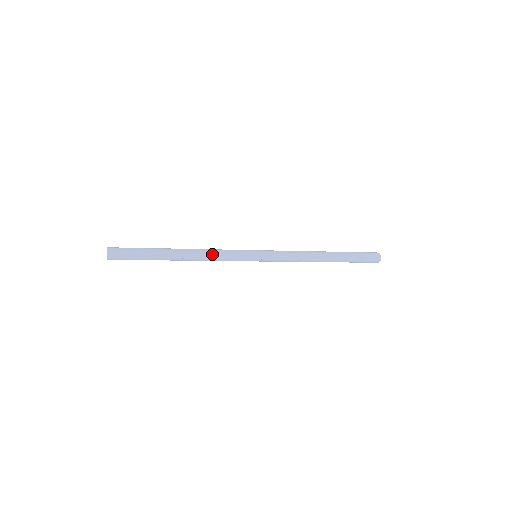
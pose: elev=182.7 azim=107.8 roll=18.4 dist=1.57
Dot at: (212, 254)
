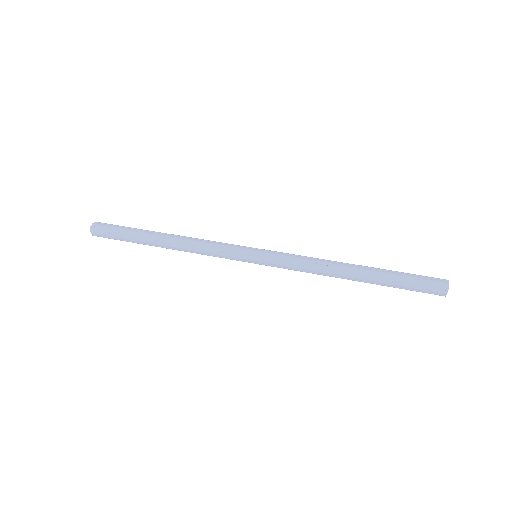
Dot at: (198, 252)
